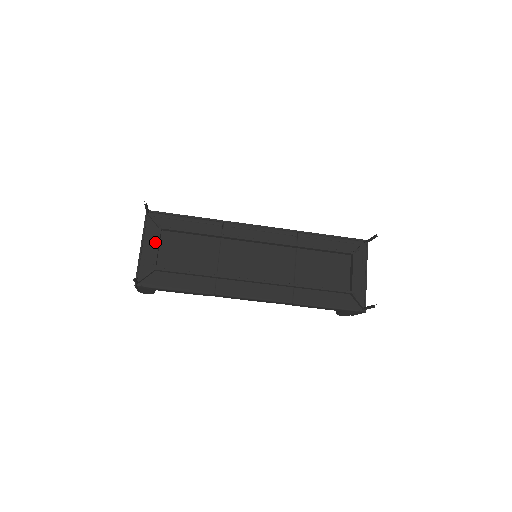
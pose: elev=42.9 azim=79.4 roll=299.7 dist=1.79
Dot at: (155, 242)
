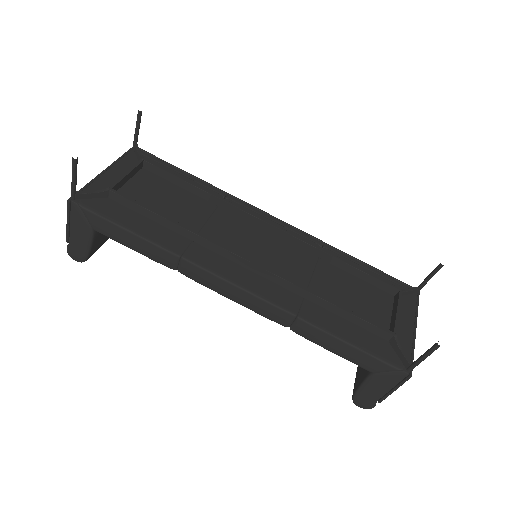
Dot at: occluded
